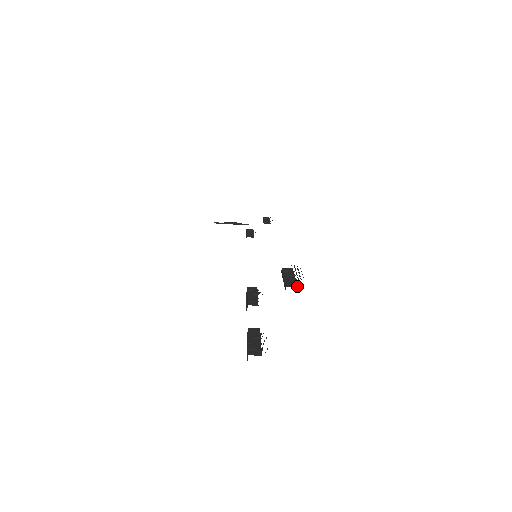
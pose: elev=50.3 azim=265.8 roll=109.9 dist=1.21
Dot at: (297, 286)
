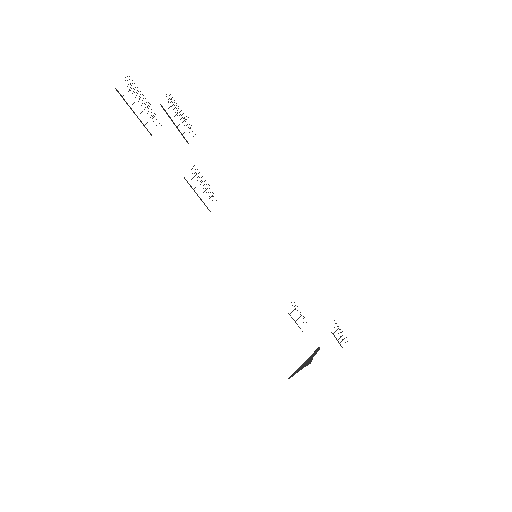
Dot at: occluded
